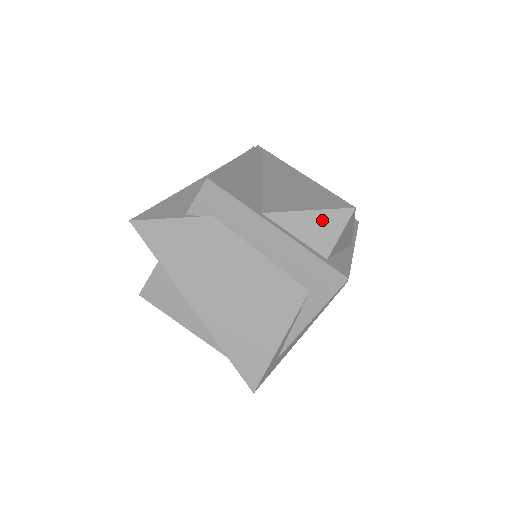
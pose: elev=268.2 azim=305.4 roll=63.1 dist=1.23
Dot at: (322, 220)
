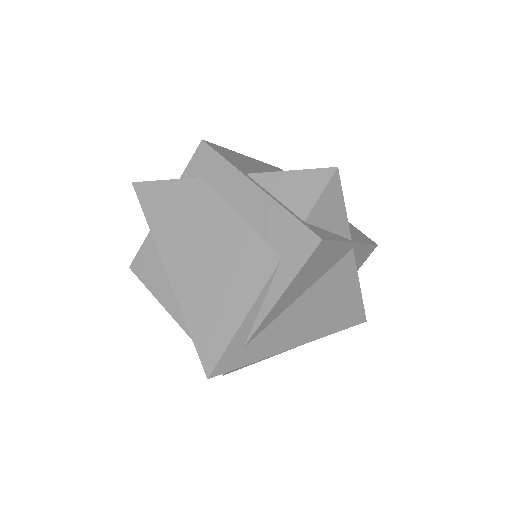
Dot at: (303, 180)
